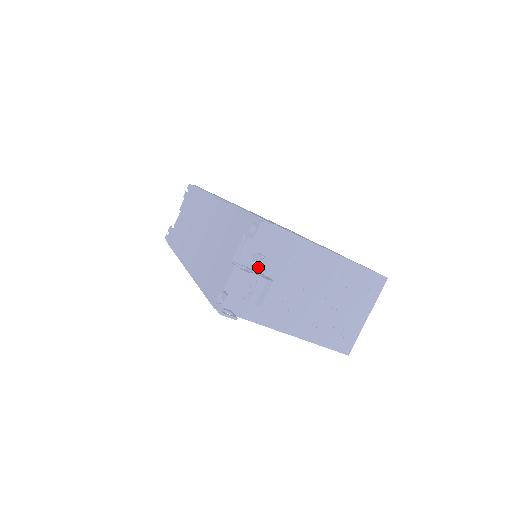
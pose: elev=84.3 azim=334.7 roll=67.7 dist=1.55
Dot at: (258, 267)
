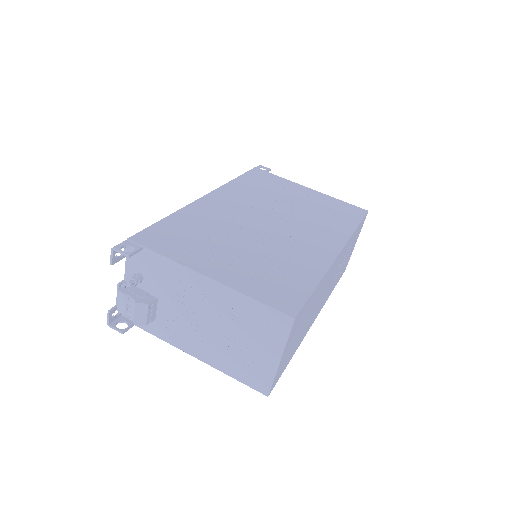
Dot at: (144, 286)
